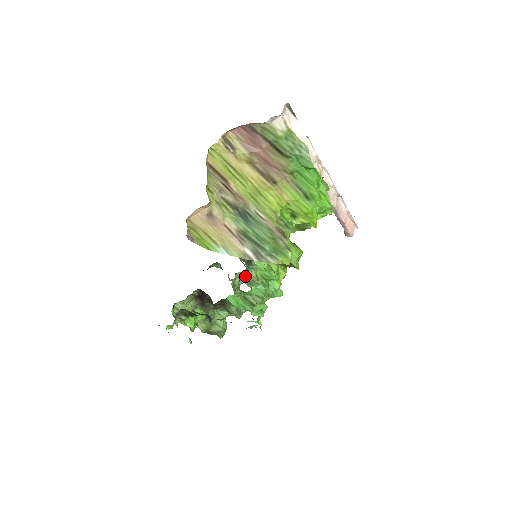
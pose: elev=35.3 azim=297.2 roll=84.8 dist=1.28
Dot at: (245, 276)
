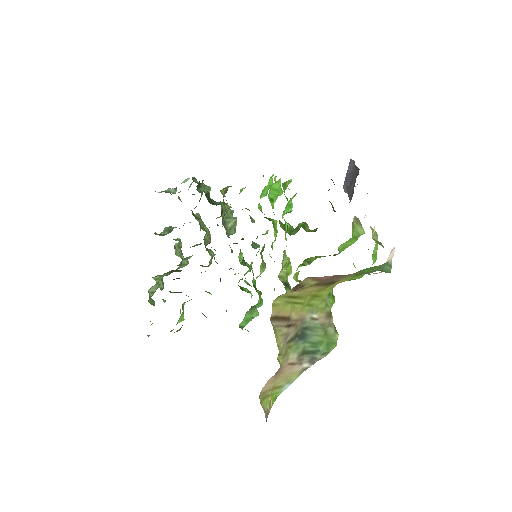
Dot at: occluded
